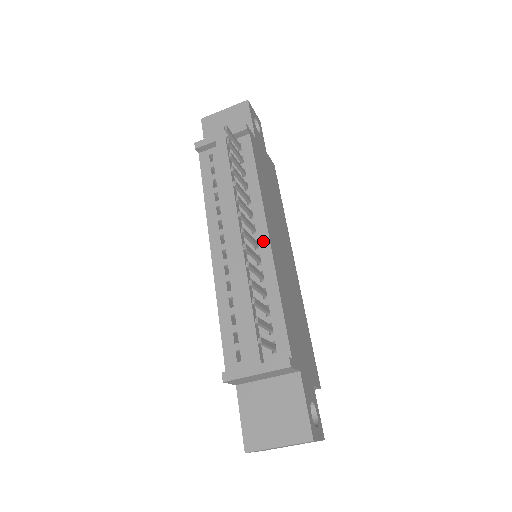
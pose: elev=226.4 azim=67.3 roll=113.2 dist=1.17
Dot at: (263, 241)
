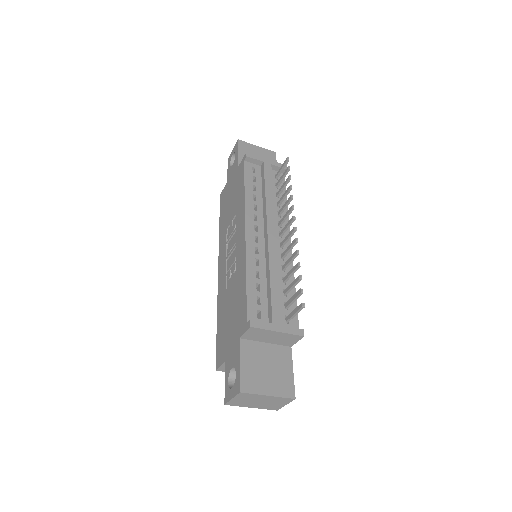
Dot at: (287, 246)
